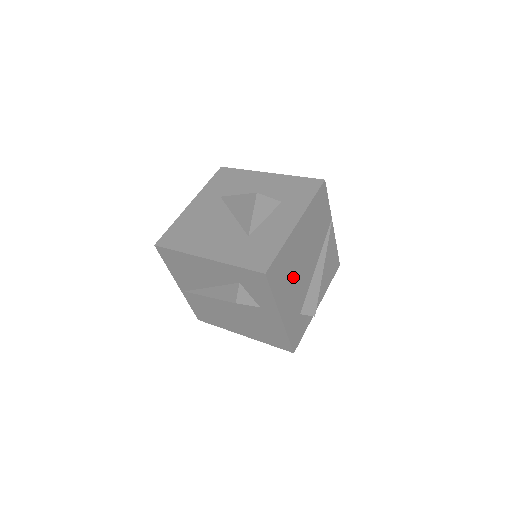
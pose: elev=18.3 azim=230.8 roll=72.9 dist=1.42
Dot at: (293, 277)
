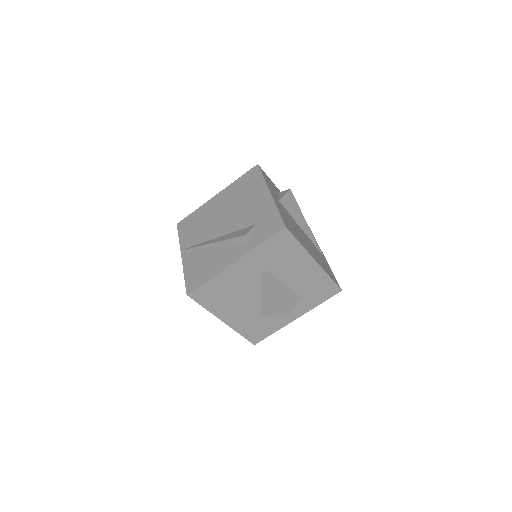
Dot at: occluded
